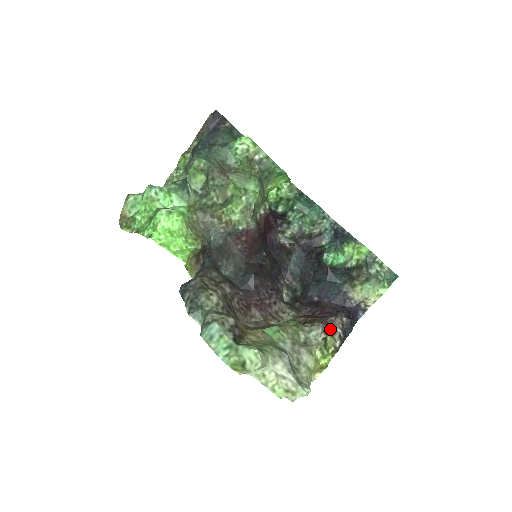
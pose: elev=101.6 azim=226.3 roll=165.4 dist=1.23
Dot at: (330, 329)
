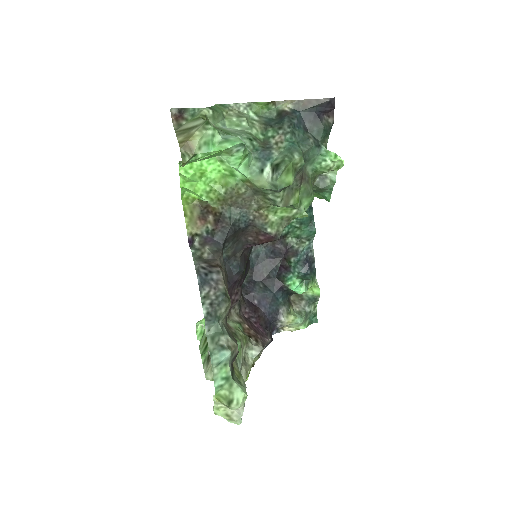
Dot at: occluded
